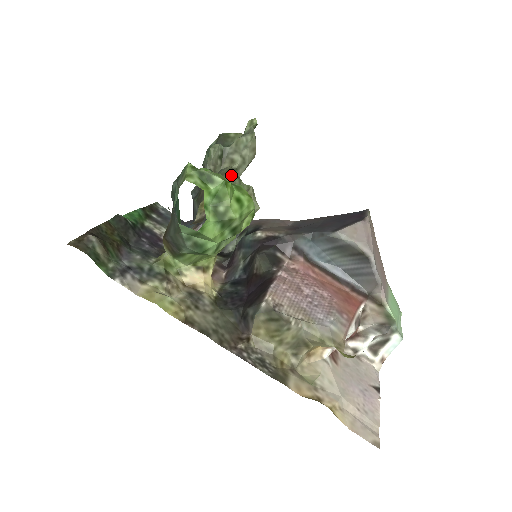
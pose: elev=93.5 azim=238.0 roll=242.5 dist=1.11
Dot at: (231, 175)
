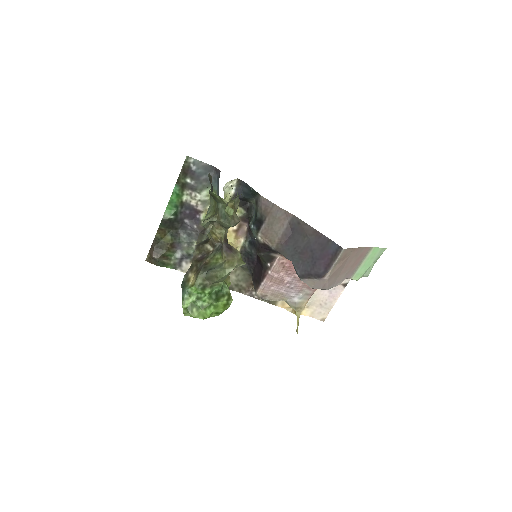
Dot at: (214, 281)
